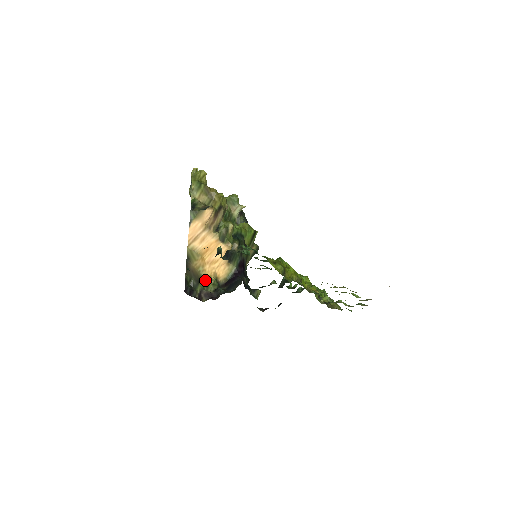
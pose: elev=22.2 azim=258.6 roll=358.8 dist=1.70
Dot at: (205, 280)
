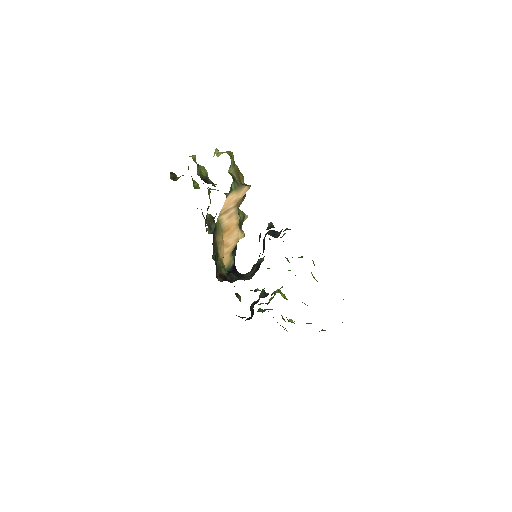
Dot at: (220, 260)
